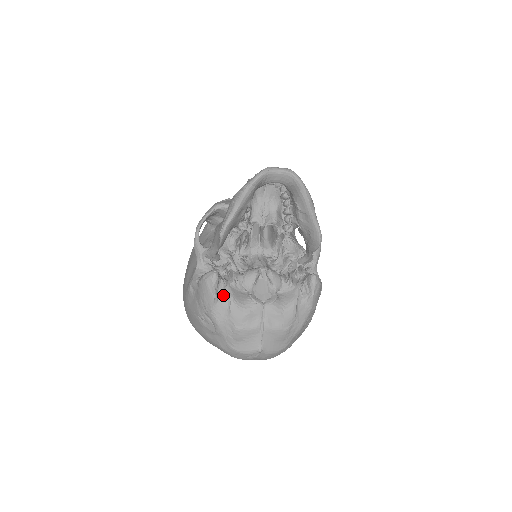
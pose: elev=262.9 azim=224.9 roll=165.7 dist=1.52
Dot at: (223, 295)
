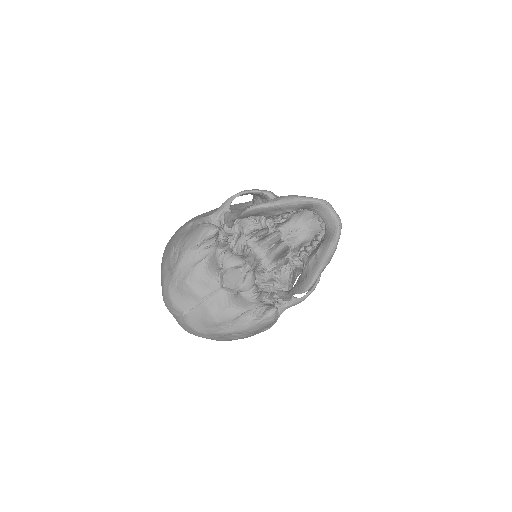
Dot at: (204, 250)
